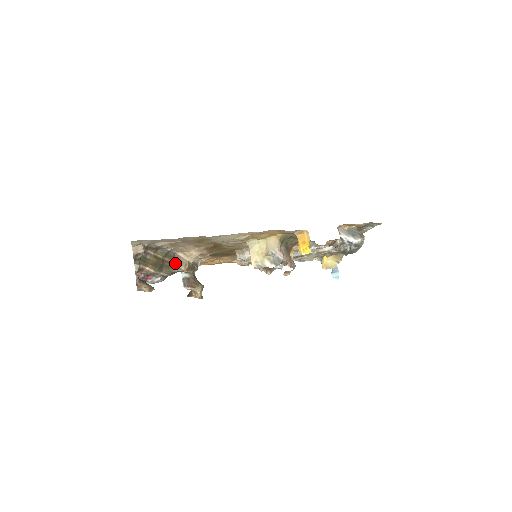
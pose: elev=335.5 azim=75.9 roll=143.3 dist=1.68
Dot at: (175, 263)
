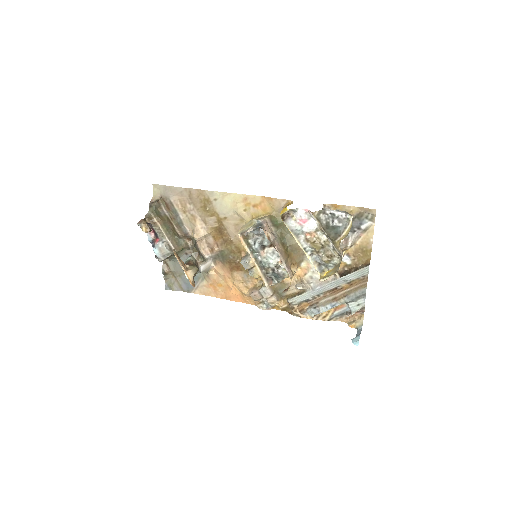
Dot at: (183, 237)
